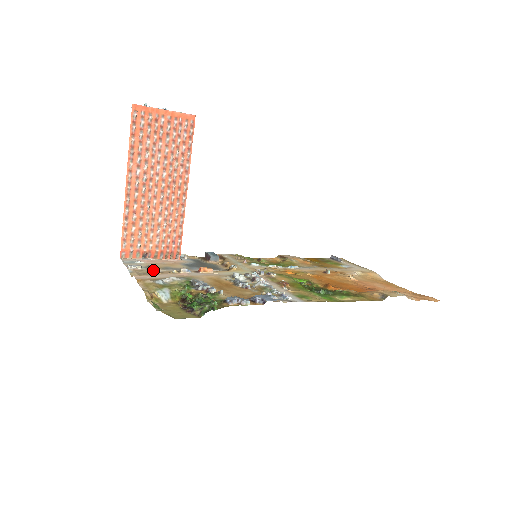
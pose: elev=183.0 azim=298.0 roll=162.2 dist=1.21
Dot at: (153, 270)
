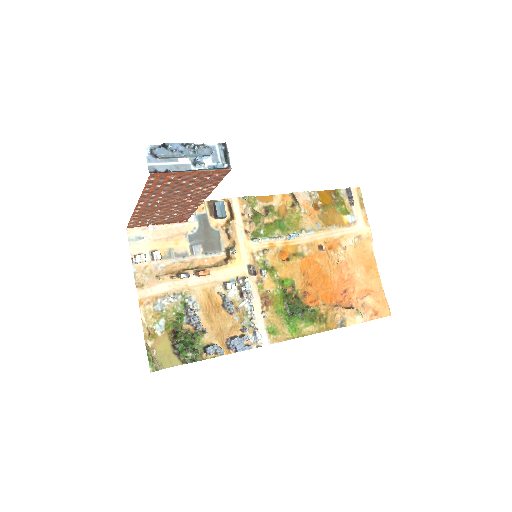
Dot at: (156, 265)
